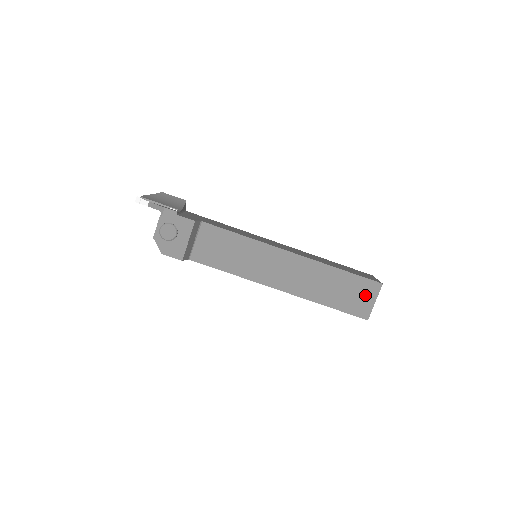
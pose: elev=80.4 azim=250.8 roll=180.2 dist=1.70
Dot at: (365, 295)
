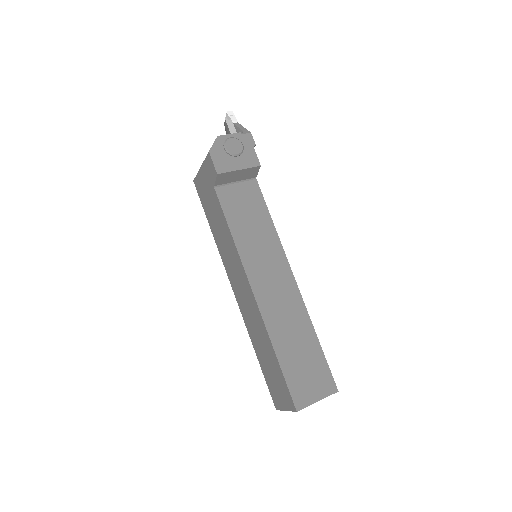
Dot at: (316, 384)
